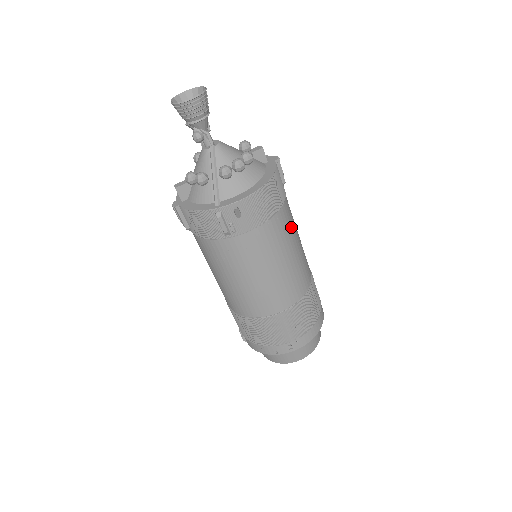
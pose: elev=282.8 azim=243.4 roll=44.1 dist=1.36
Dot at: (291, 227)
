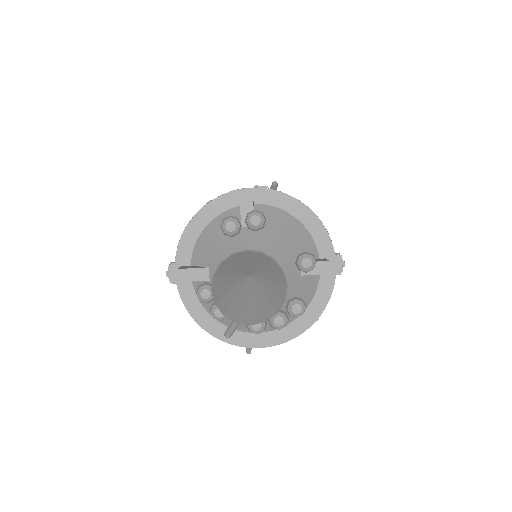
Dot at: occluded
